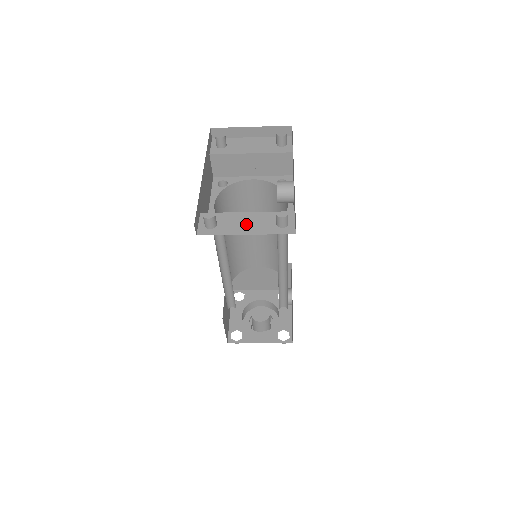
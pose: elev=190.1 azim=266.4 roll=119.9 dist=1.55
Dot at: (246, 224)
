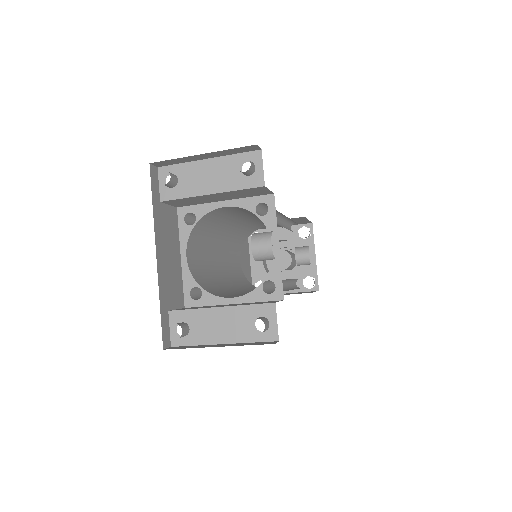
Dot at: (221, 327)
